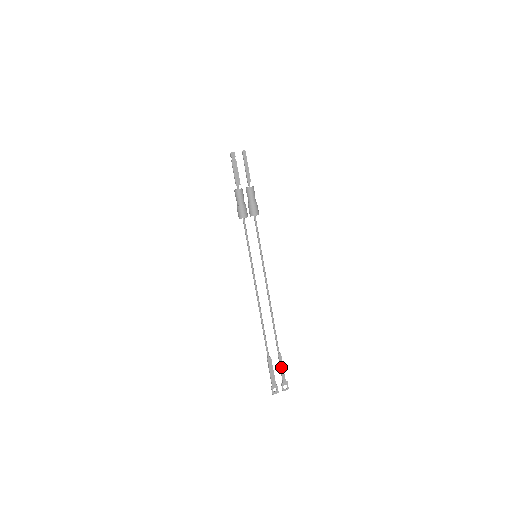
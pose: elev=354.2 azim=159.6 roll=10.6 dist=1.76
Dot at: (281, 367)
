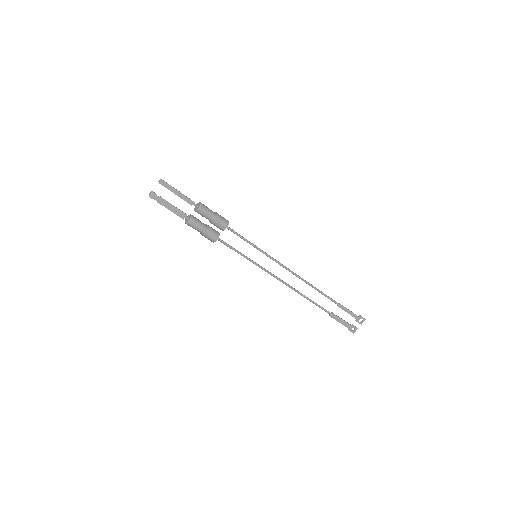
Dot at: (347, 312)
